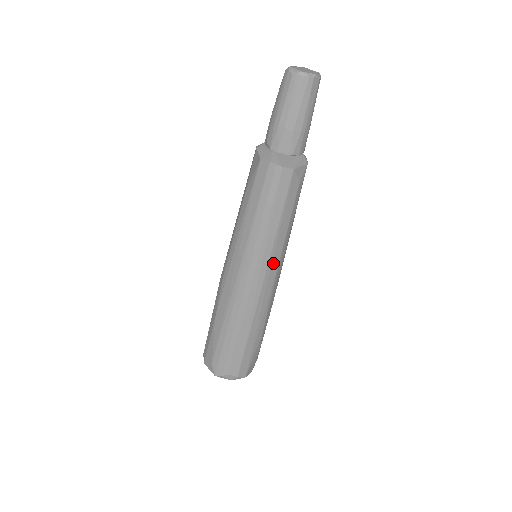
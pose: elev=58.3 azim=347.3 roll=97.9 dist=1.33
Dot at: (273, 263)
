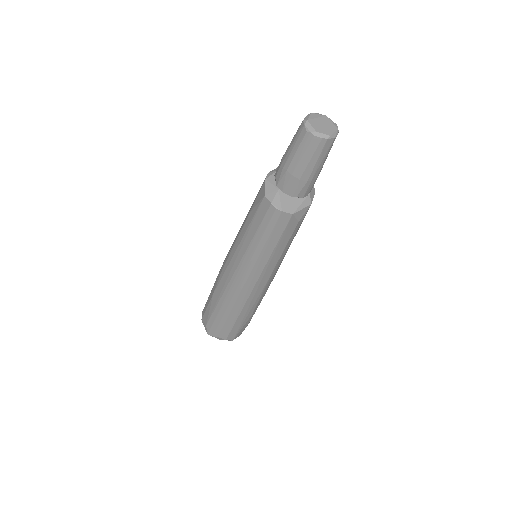
Dot at: (265, 274)
